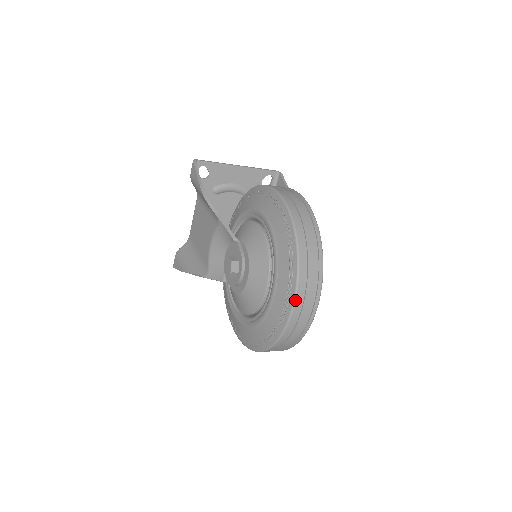
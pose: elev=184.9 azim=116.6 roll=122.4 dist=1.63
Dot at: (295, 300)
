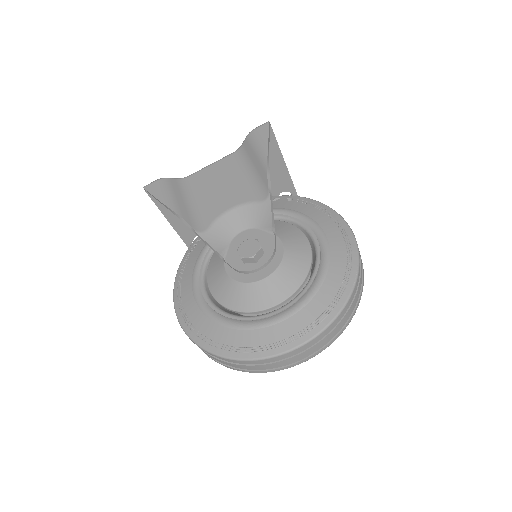
Dot at: (314, 338)
